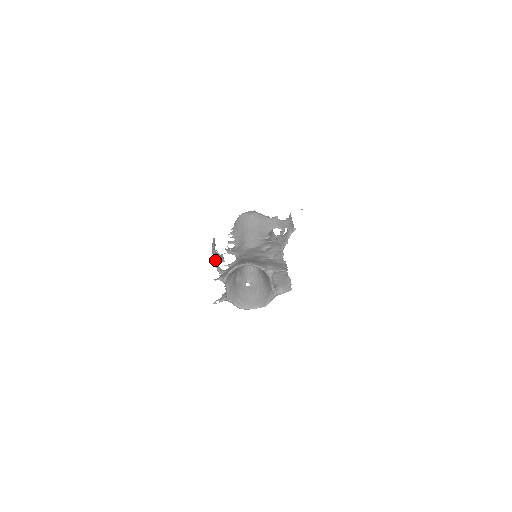
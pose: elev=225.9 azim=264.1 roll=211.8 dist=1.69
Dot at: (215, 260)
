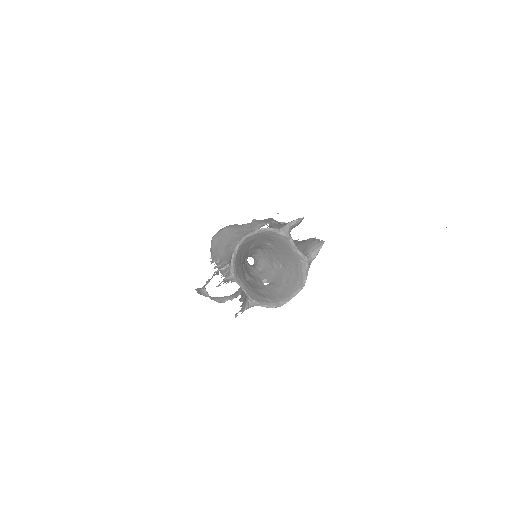
Dot at: (209, 296)
